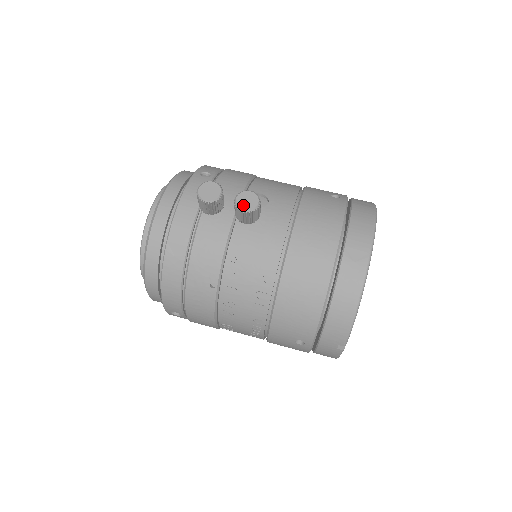
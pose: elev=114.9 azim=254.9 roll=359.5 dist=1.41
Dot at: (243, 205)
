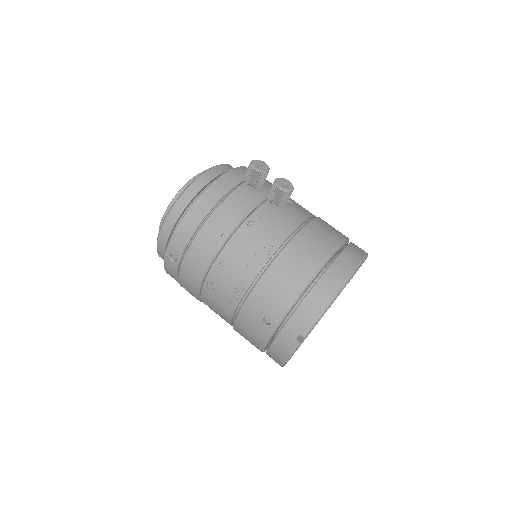
Dot at: (280, 184)
